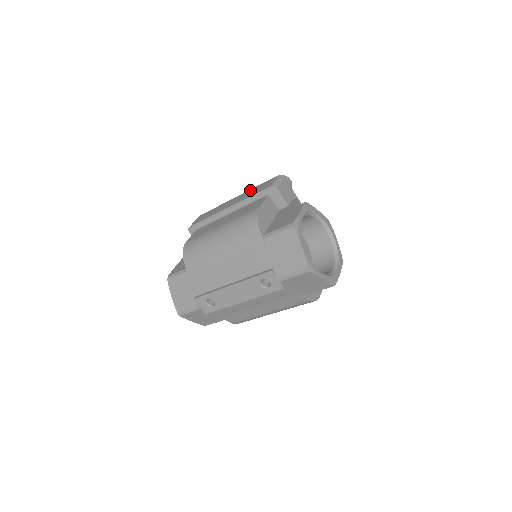
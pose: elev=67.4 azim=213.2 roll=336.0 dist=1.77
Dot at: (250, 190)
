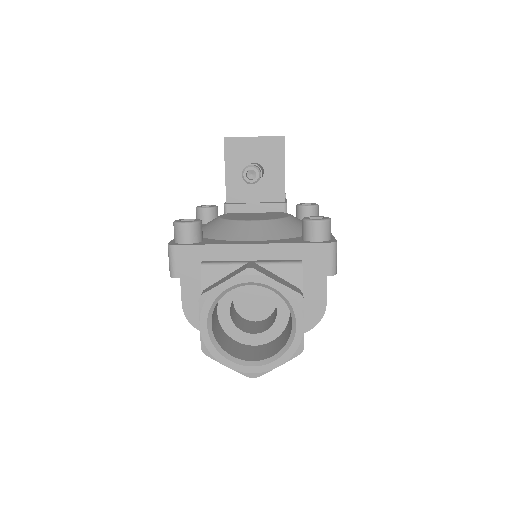
Dot at: occluded
